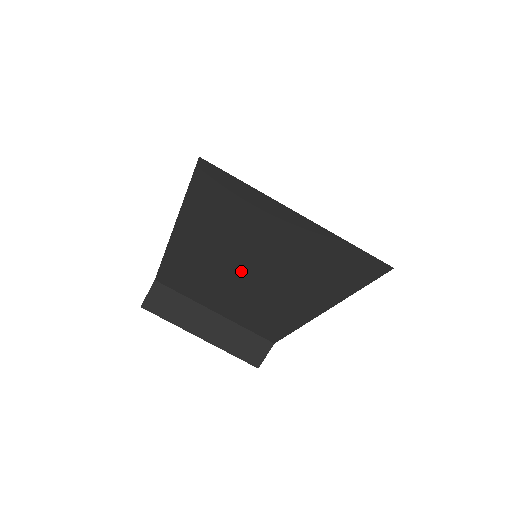
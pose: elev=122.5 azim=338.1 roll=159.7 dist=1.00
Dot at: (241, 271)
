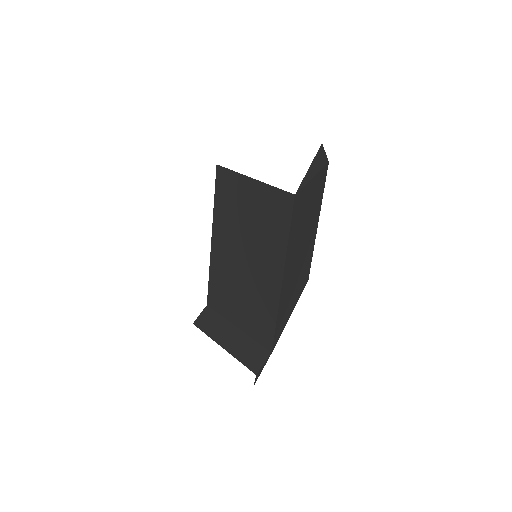
Dot at: (241, 256)
